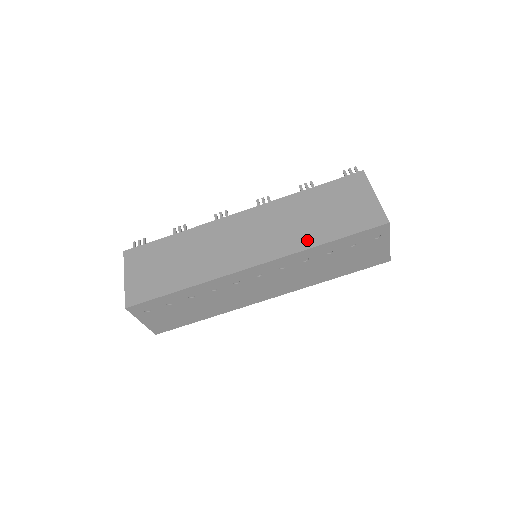
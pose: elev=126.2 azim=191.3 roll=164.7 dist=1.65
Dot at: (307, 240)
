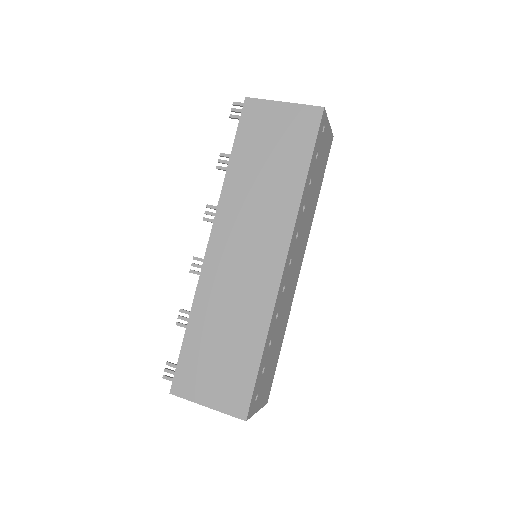
Dot at: (291, 194)
